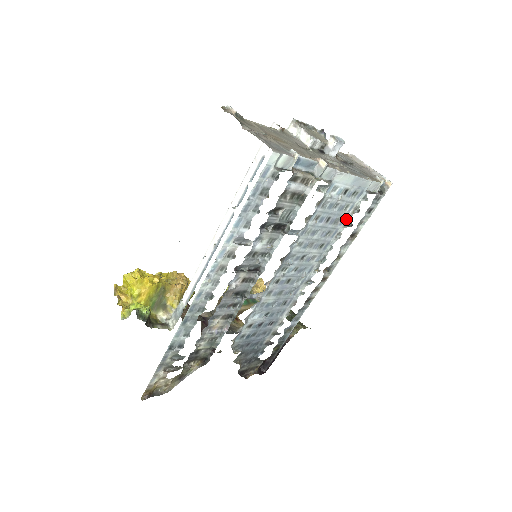
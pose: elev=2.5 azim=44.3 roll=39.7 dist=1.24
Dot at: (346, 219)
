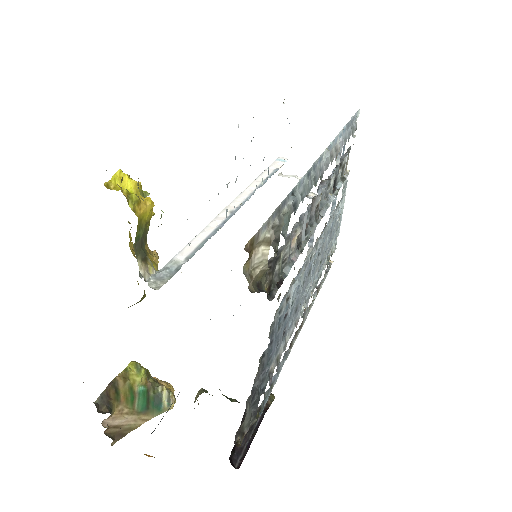
Dot at: (329, 253)
